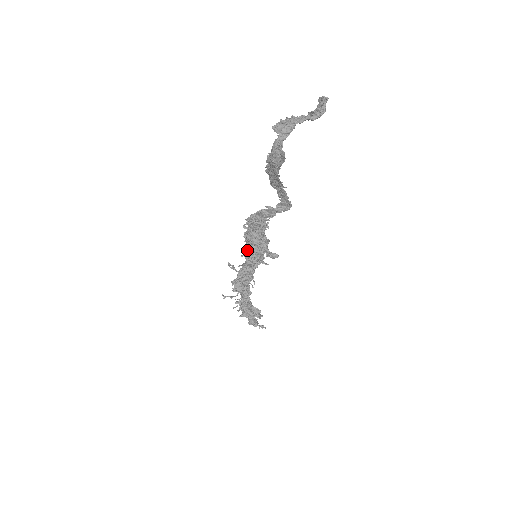
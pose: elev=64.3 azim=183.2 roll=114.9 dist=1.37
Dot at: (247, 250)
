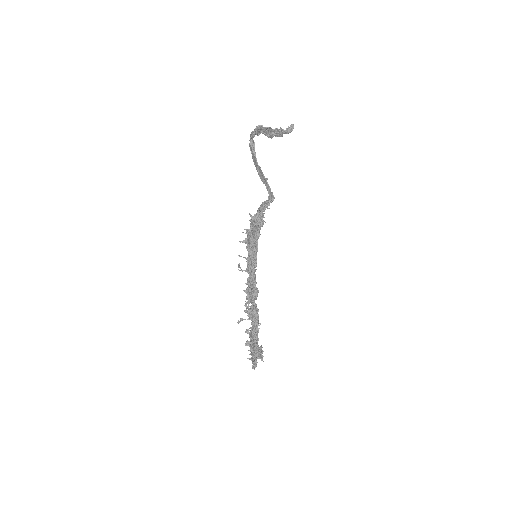
Dot at: (246, 240)
